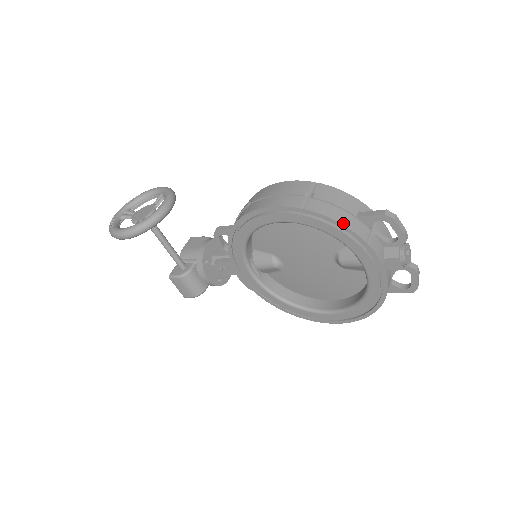
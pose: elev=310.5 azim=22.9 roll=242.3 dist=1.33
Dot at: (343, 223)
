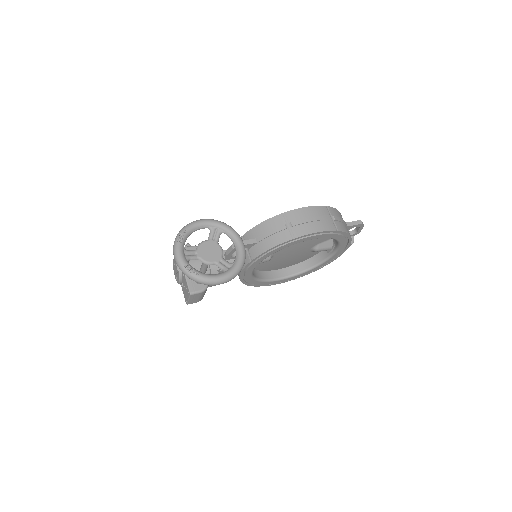
Dot at: (349, 234)
